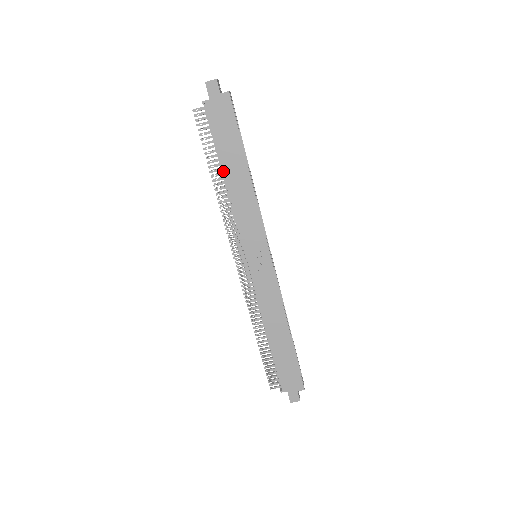
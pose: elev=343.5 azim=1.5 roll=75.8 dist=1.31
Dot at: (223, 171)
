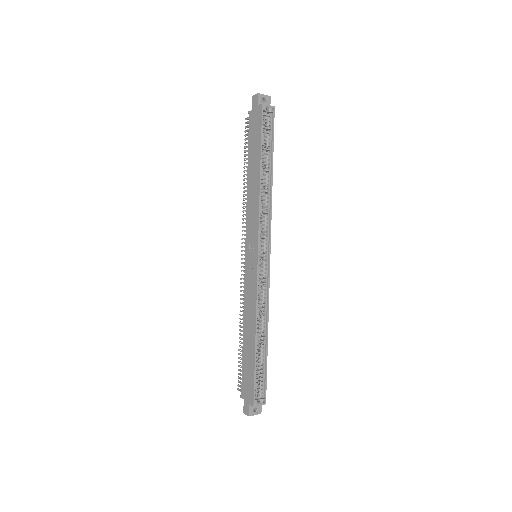
Dot at: (248, 171)
